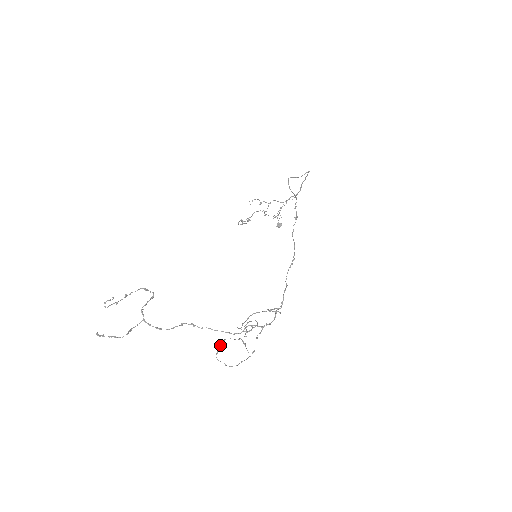
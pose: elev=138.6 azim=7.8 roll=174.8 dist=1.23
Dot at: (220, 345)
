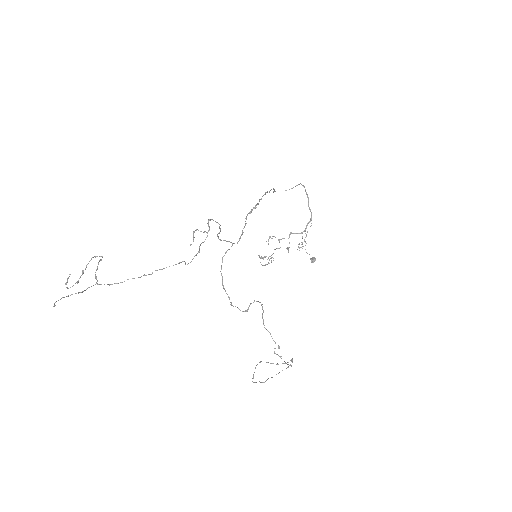
Dot at: (255, 368)
